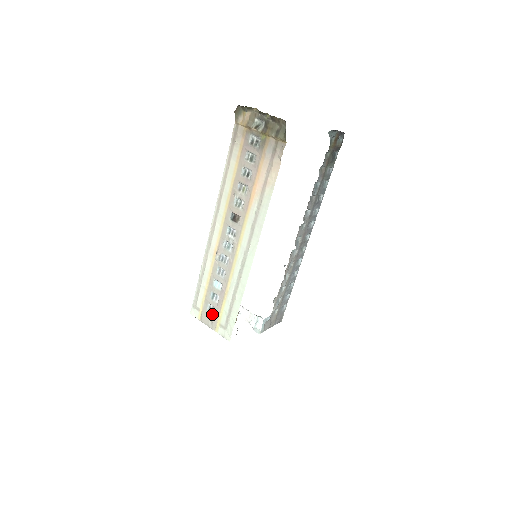
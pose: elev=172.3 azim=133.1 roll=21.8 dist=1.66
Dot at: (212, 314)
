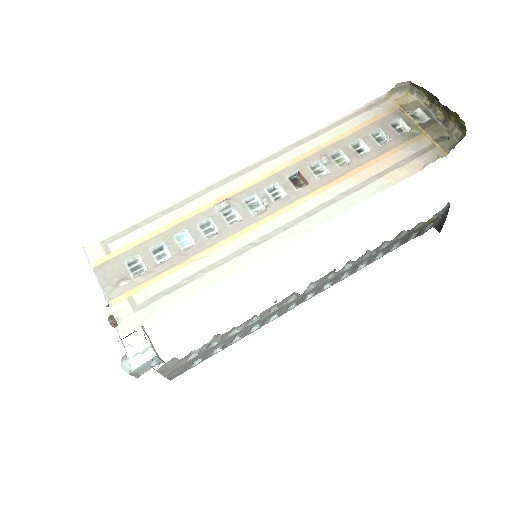
Dot at: (130, 273)
